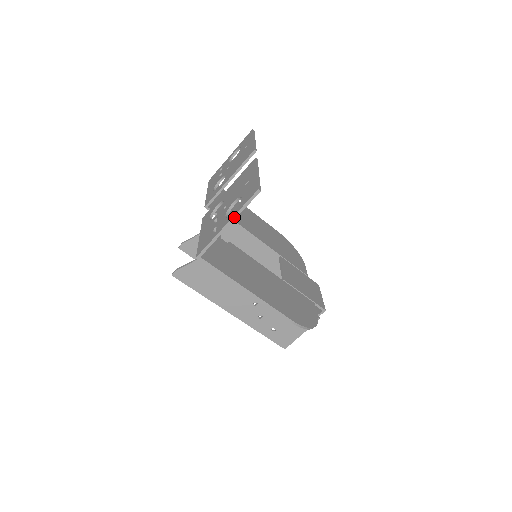
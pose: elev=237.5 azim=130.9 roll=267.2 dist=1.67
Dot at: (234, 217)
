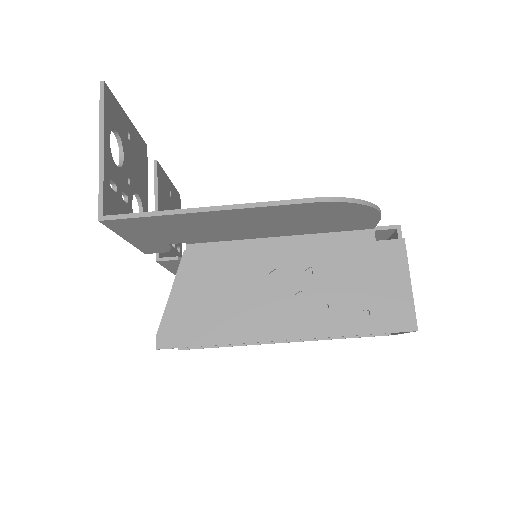
Dot at: (101, 133)
